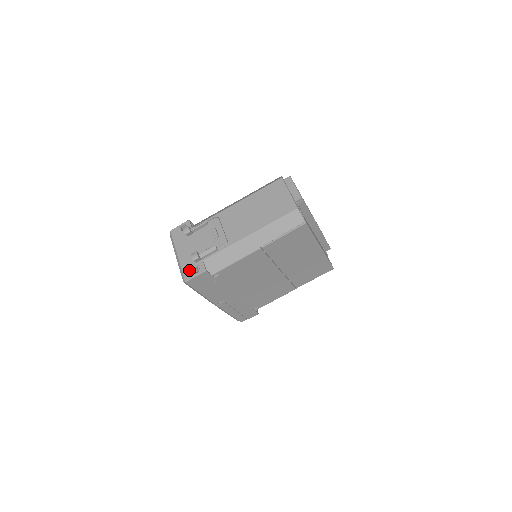
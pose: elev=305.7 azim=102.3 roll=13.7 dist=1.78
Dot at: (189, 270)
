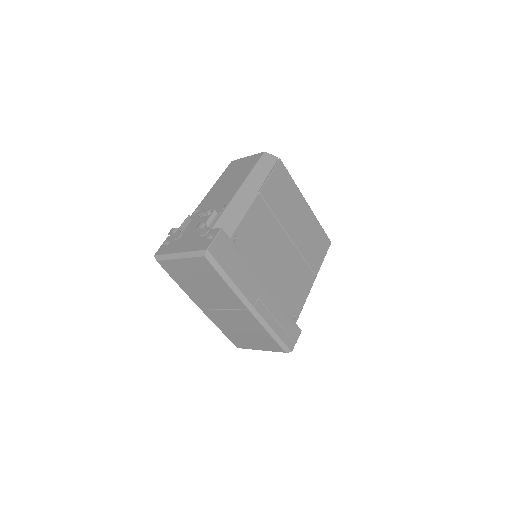
Dot at: (203, 243)
